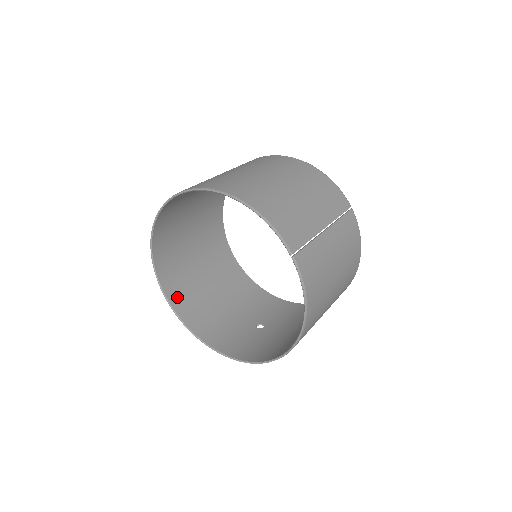
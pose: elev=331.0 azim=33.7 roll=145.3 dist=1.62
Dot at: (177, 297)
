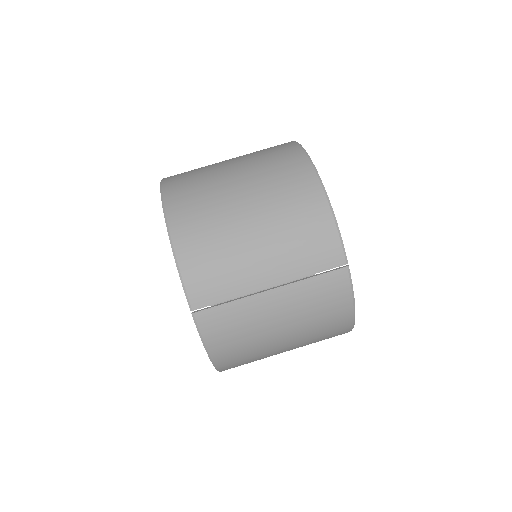
Dot at: occluded
